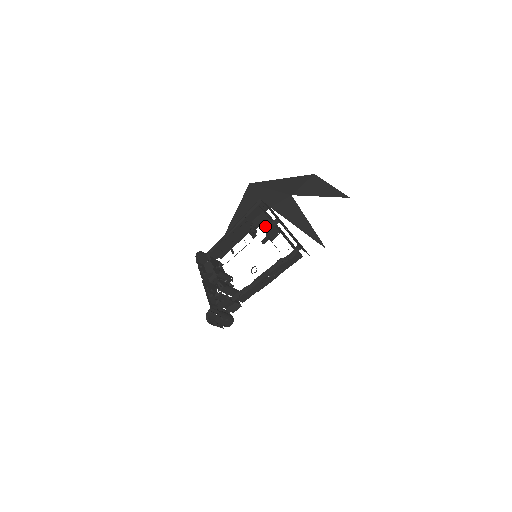
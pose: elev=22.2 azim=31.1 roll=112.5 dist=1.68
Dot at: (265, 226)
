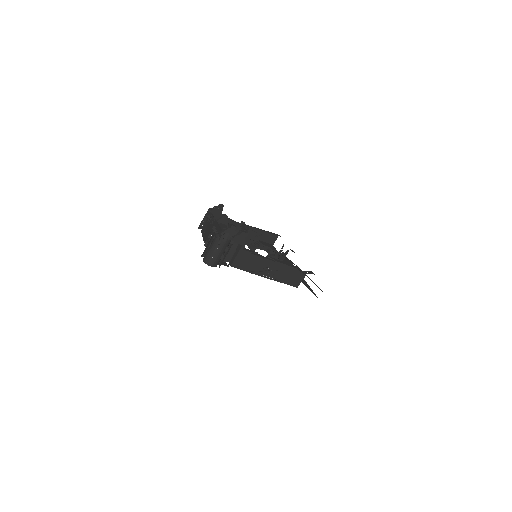
Dot at: (271, 250)
